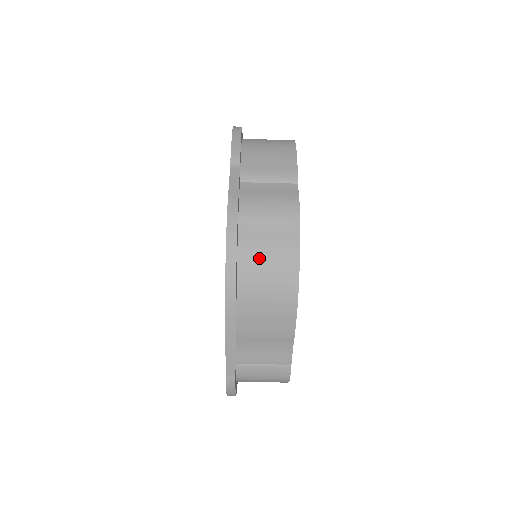
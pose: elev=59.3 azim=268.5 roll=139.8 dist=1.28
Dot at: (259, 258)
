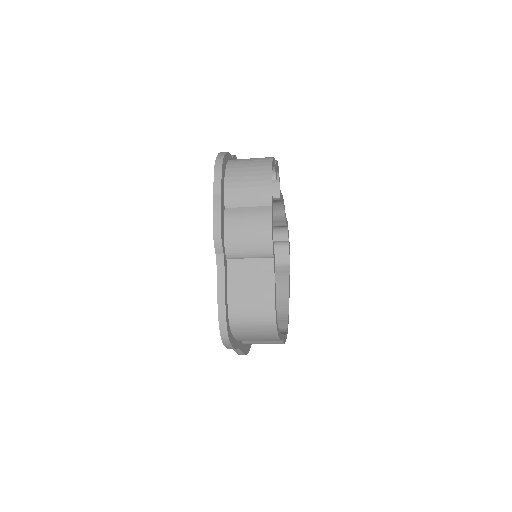
Dot at: occluded
